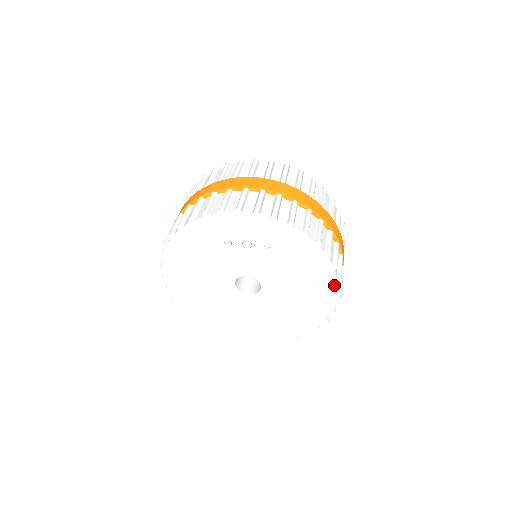
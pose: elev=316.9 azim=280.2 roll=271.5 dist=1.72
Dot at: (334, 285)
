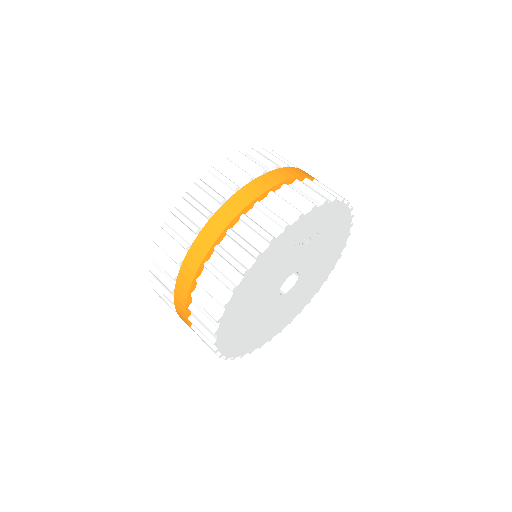
Dot at: (344, 242)
